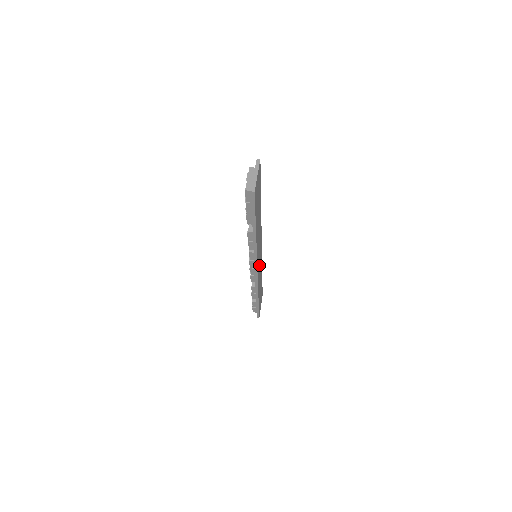
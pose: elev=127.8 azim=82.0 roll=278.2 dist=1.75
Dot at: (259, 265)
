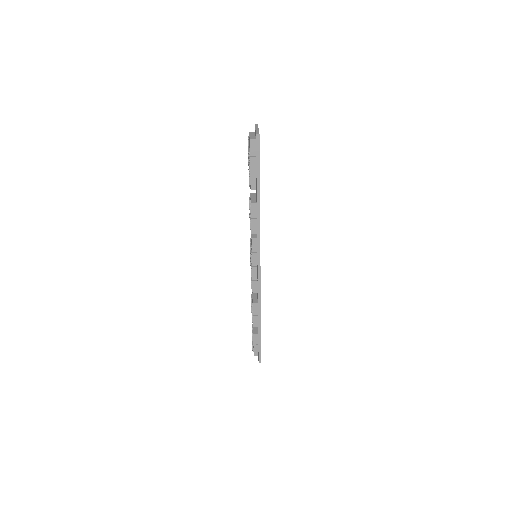
Dot at: occluded
